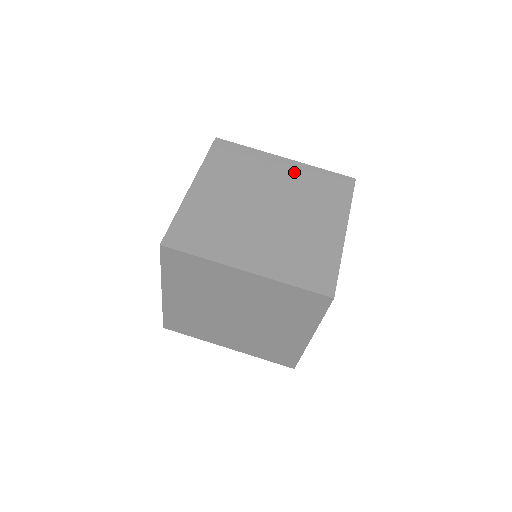
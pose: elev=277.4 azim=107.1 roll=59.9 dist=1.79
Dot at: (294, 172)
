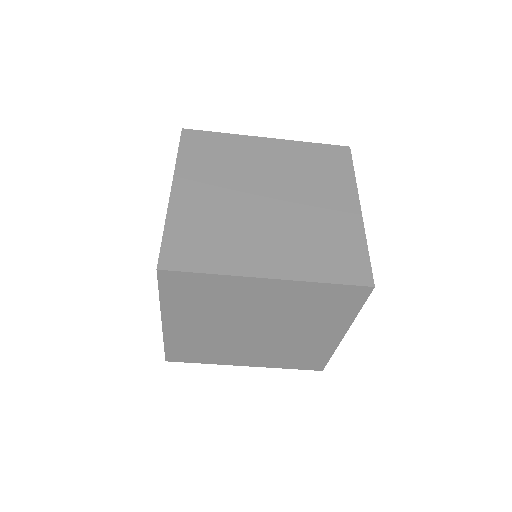
Dot at: (282, 294)
